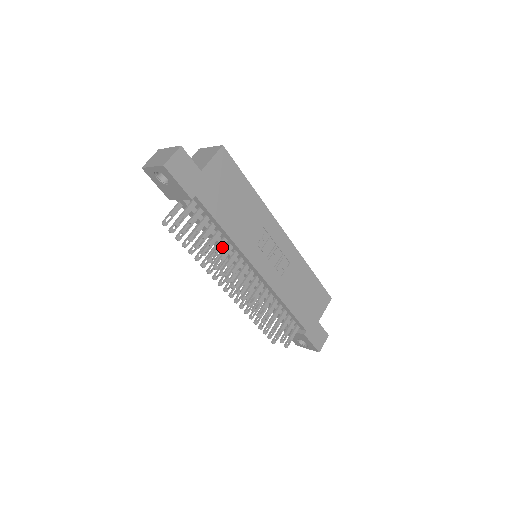
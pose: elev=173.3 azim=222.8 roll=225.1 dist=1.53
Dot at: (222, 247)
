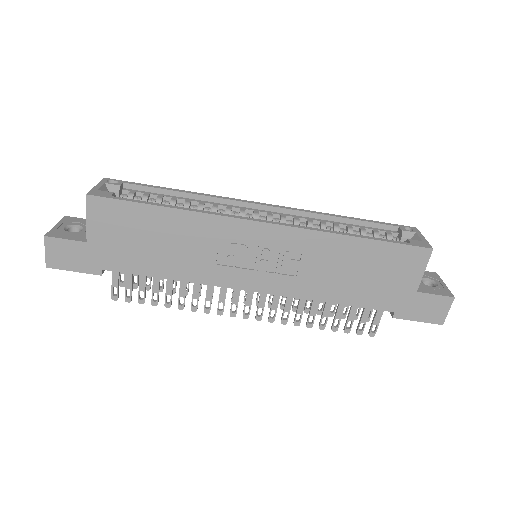
Dot at: (185, 287)
